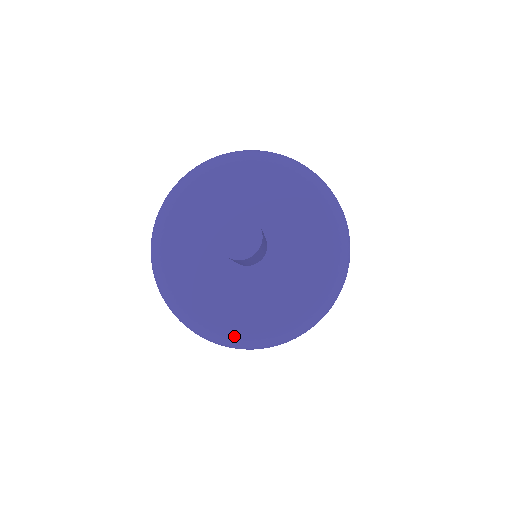
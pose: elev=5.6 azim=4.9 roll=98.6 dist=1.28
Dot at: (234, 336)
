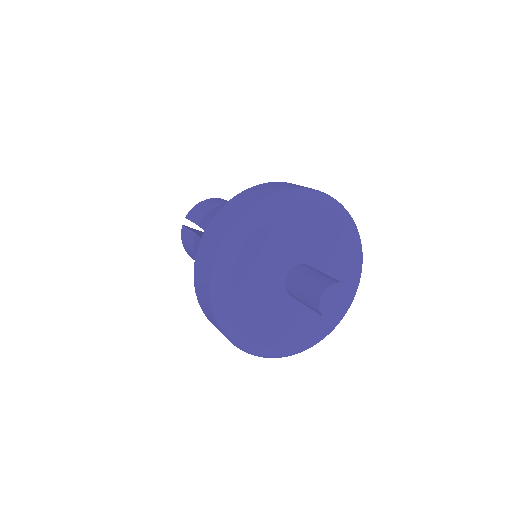
Dot at: (270, 352)
